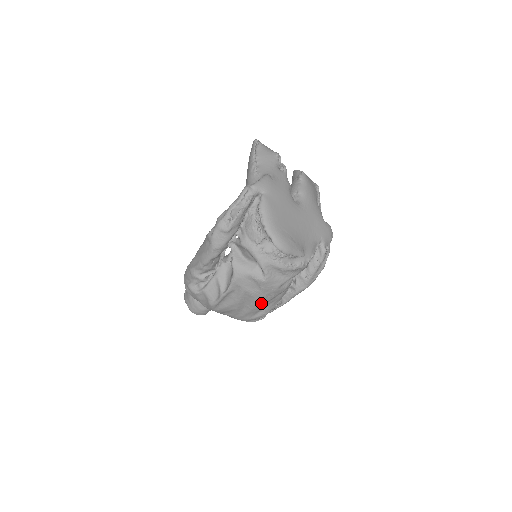
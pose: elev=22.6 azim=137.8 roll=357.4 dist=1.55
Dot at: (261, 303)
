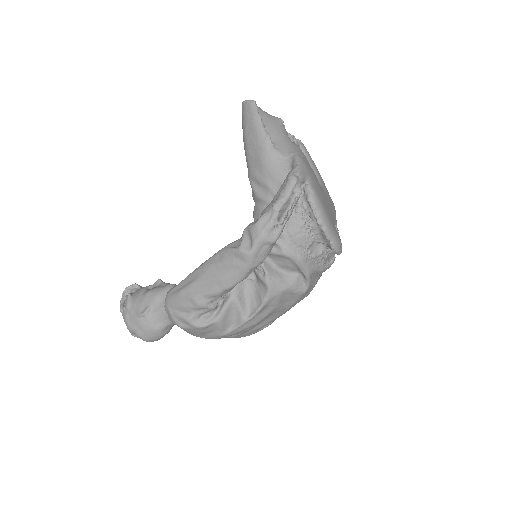
Dot at: (282, 314)
